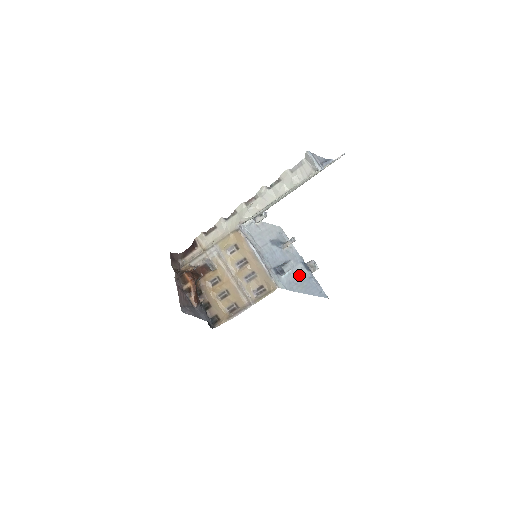
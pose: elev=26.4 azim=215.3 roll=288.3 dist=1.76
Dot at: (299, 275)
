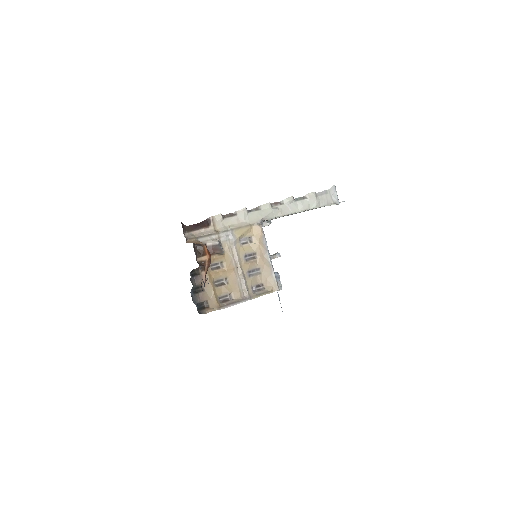
Dot at: occluded
